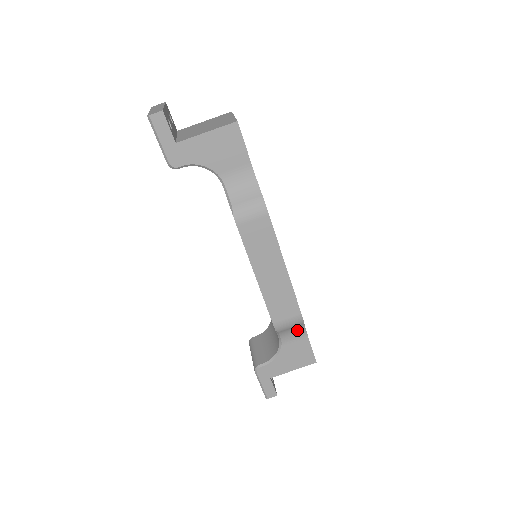
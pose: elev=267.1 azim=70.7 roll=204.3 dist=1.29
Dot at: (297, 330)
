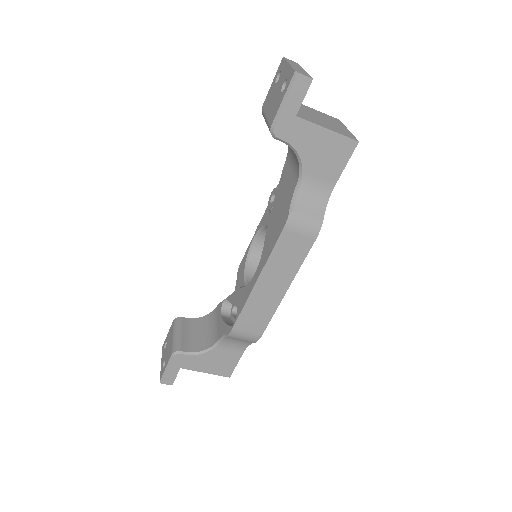
Dot at: (241, 343)
